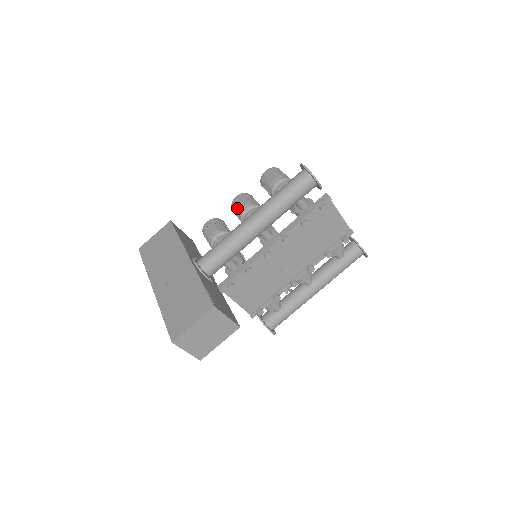
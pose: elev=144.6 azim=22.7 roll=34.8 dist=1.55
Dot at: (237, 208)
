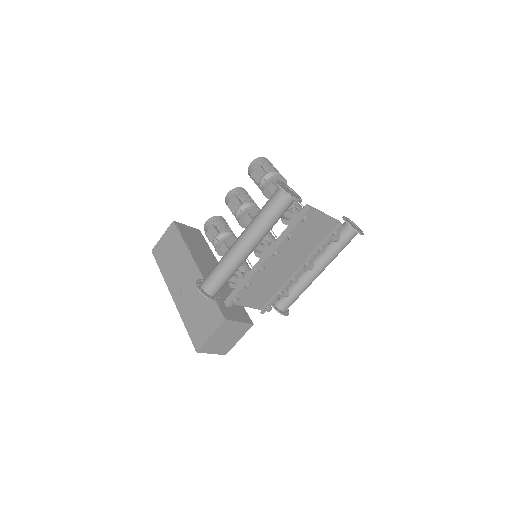
Dot at: (230, 209)
